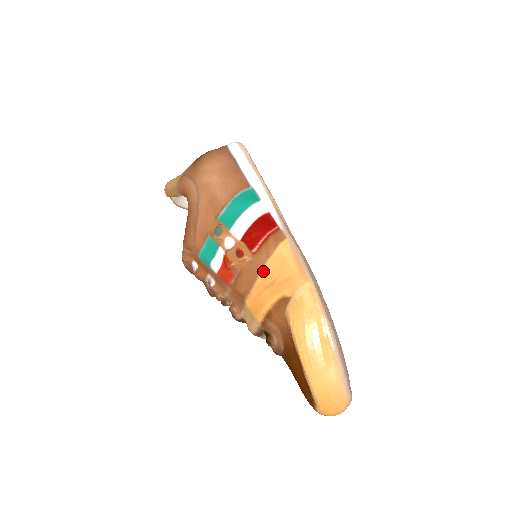
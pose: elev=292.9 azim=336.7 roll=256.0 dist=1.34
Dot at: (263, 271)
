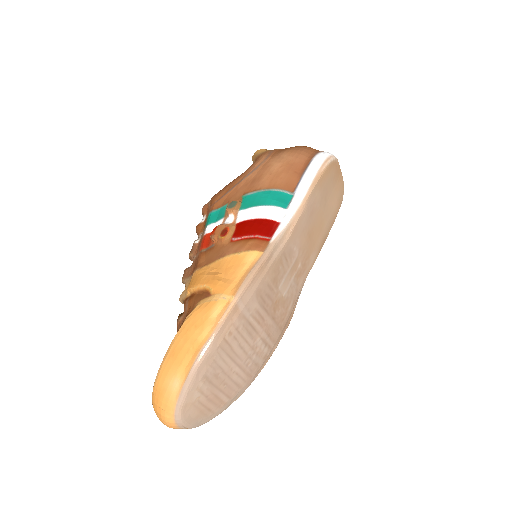
Dot at: (221, 259)
